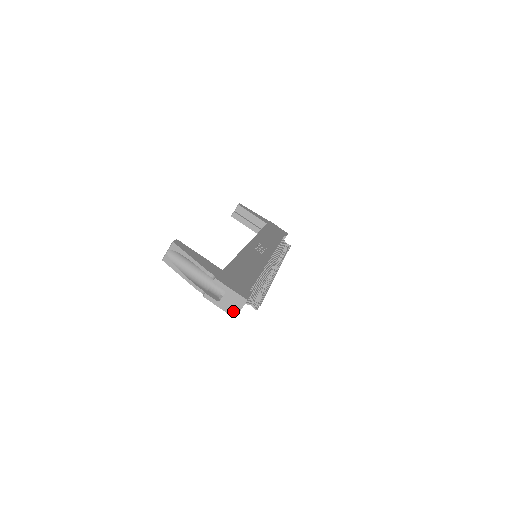
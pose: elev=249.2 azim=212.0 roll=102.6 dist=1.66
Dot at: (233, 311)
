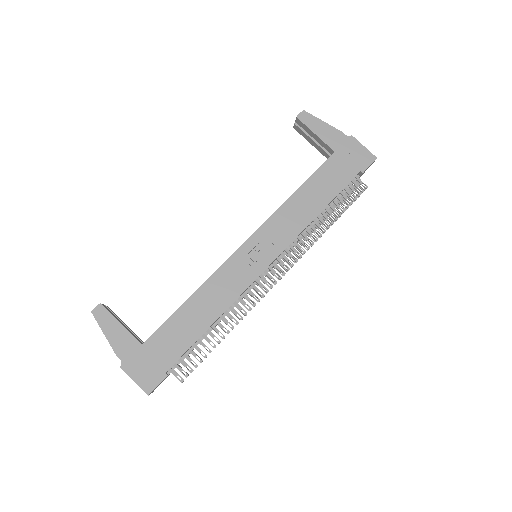
Dot at: occluded
